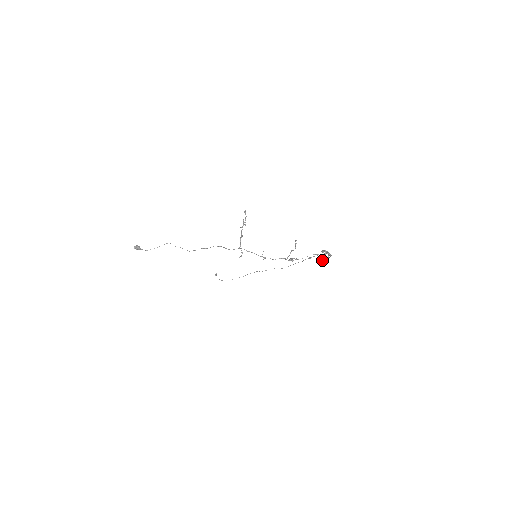
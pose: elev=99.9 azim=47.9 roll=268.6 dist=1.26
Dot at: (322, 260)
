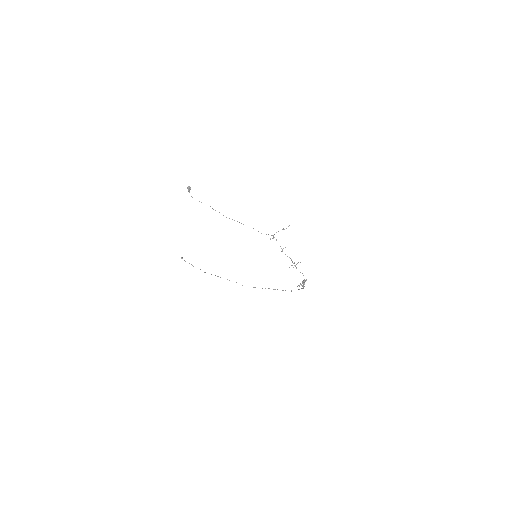
Dot at: occluded
